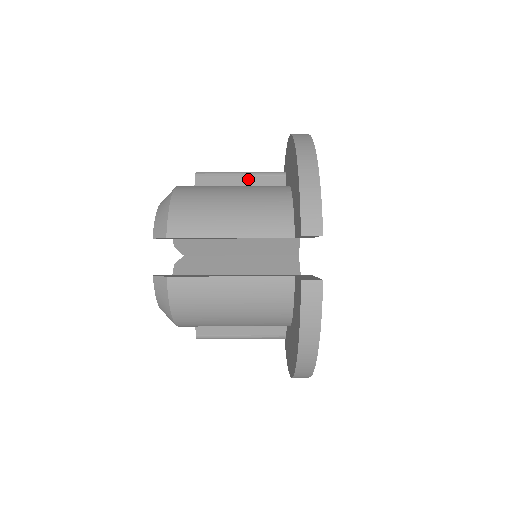
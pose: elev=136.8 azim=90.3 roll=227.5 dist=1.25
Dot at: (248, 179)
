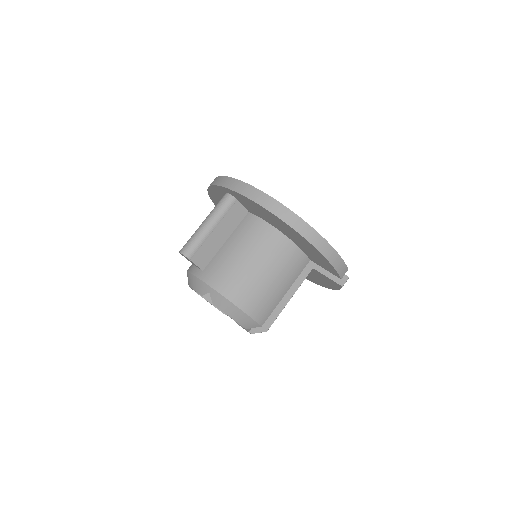
Dot at: (220, 227)
